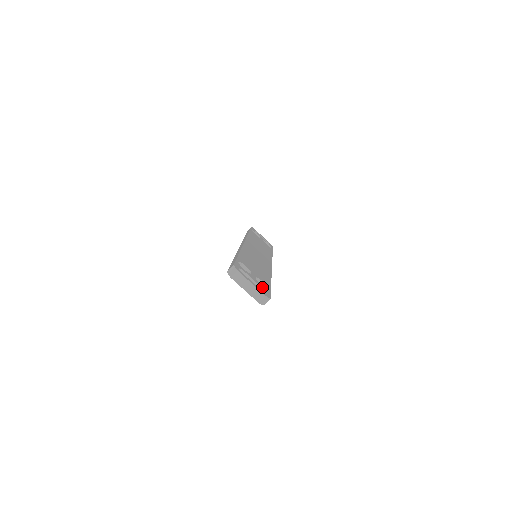
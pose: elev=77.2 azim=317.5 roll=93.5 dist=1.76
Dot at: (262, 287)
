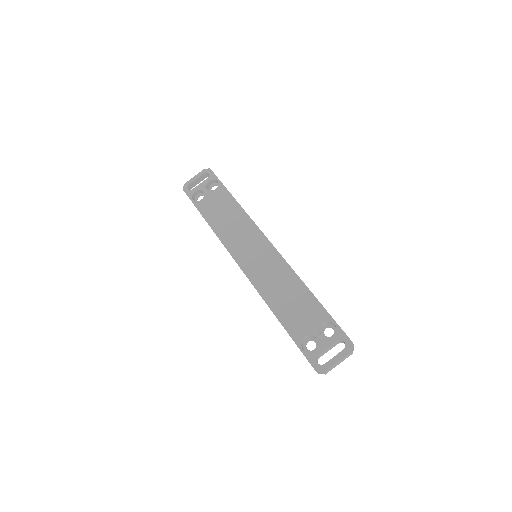
Dot at: (336, 340)
